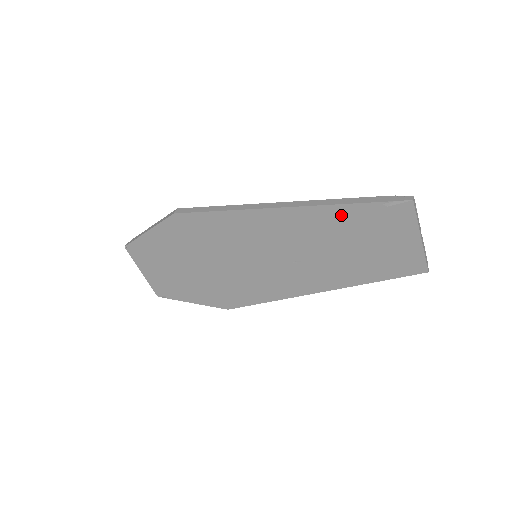
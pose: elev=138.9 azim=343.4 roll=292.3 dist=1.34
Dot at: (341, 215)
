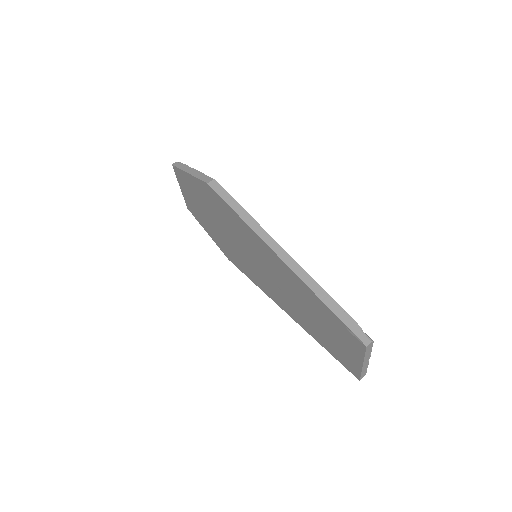
Dot at: (316, 301)
